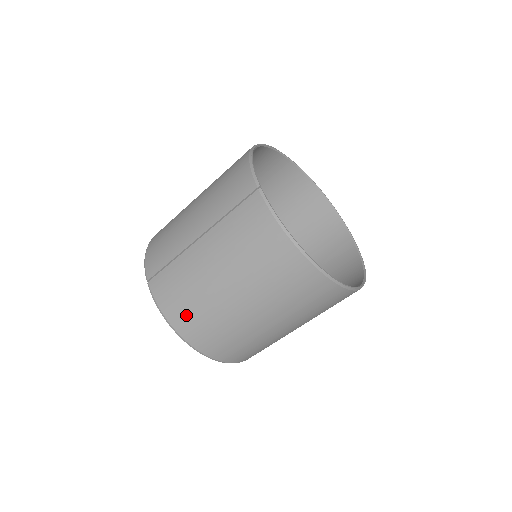
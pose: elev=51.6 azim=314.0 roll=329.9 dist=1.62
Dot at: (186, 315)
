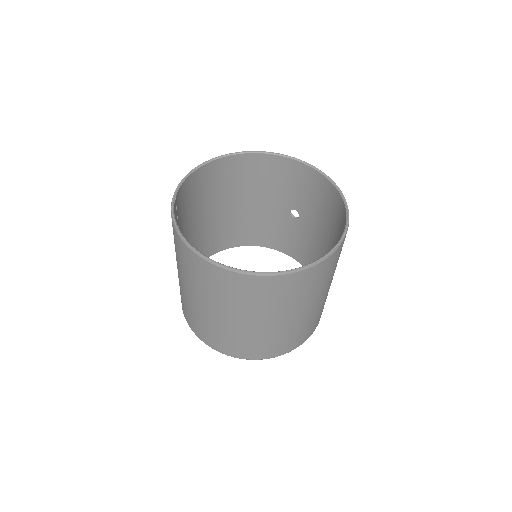
Dot at: (187, 314)
